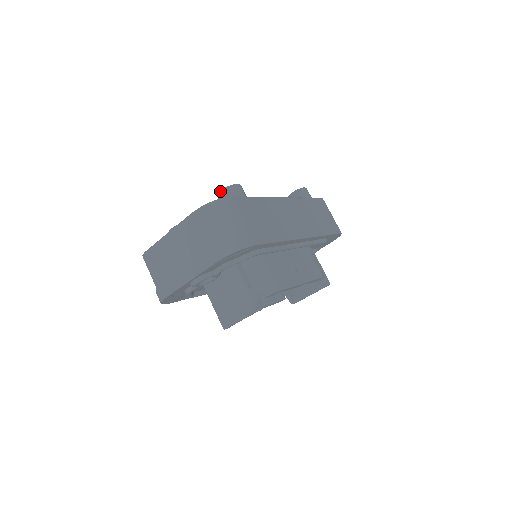
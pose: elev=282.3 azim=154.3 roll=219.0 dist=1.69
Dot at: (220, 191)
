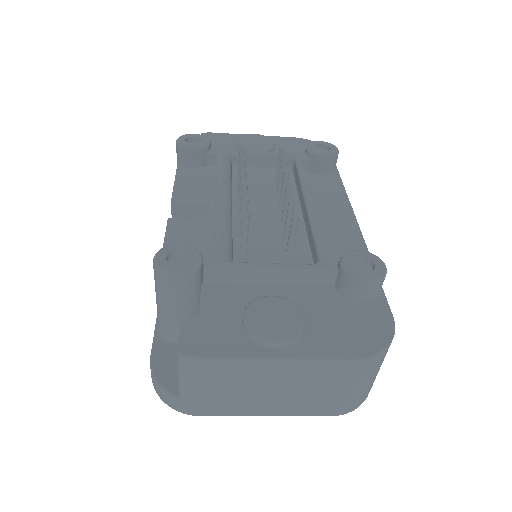
Dot at: (368, 281)
